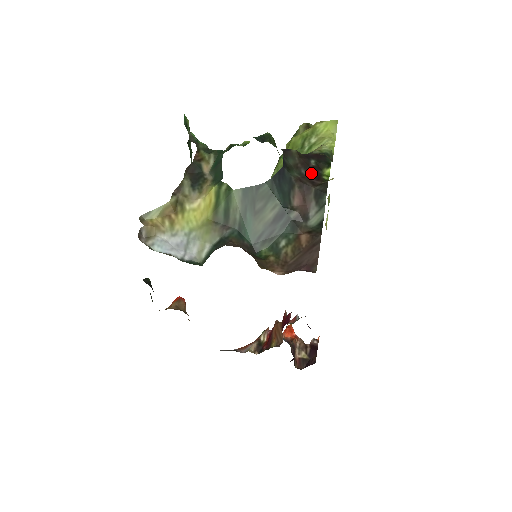
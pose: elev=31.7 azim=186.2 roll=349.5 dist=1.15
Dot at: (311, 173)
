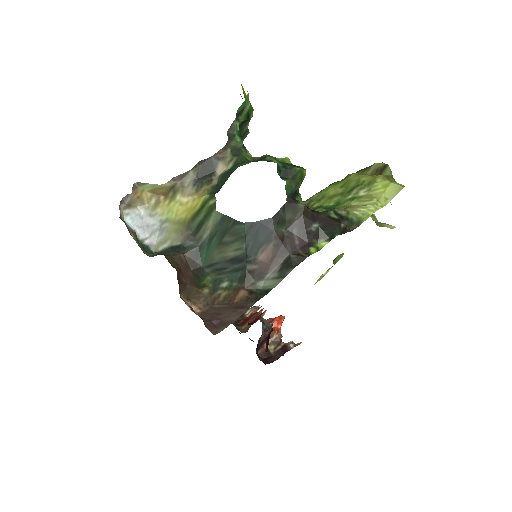
Dot at: (302, 237)
